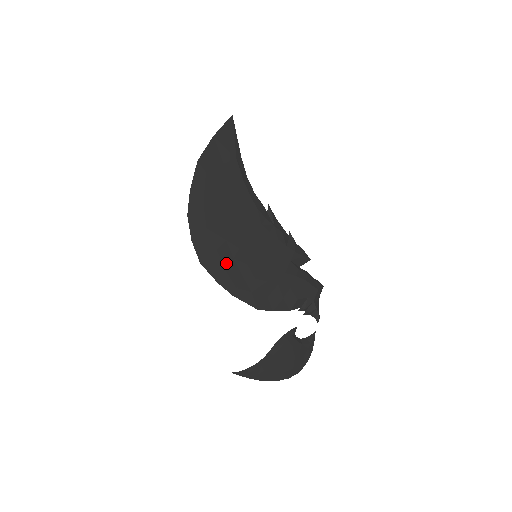
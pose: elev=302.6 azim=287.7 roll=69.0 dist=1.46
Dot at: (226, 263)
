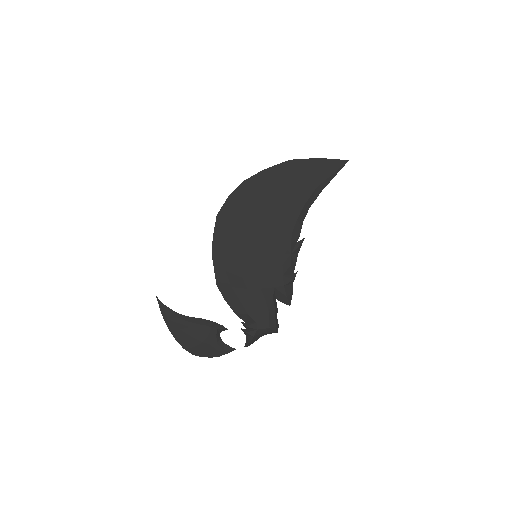
Dot at: (232, 235)
